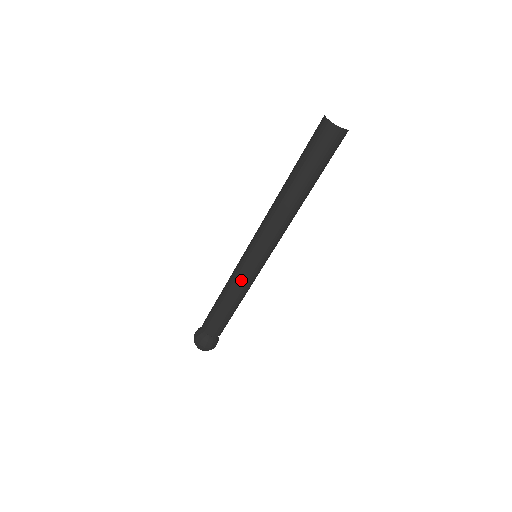
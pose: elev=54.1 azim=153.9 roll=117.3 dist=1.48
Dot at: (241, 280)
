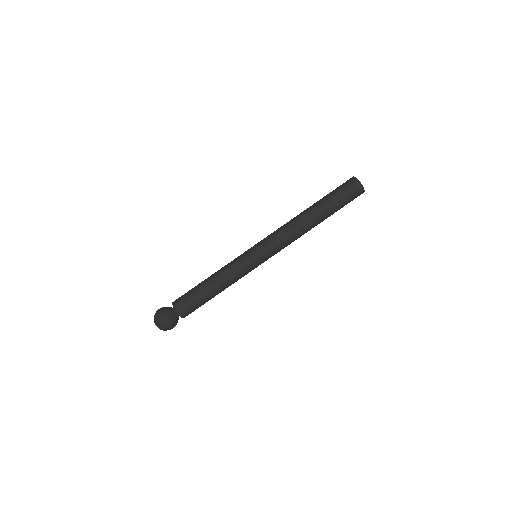
Dot at: (233, 261)
